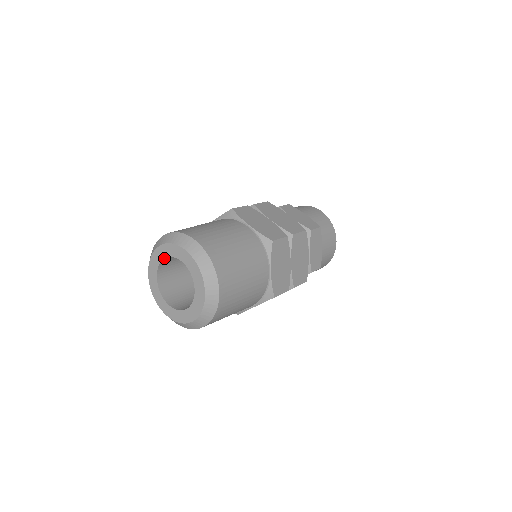
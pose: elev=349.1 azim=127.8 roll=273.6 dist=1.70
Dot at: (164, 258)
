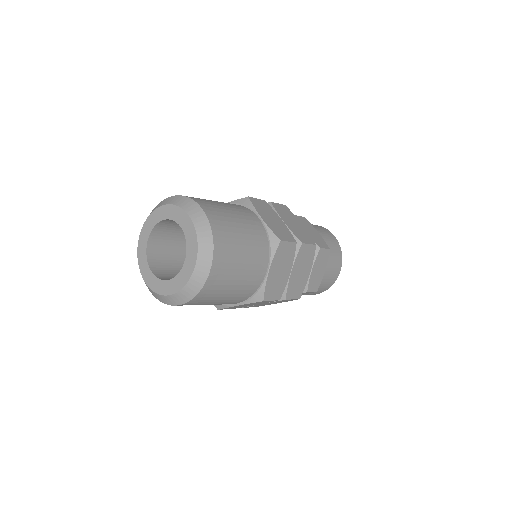
Dot at: (163, 219)
